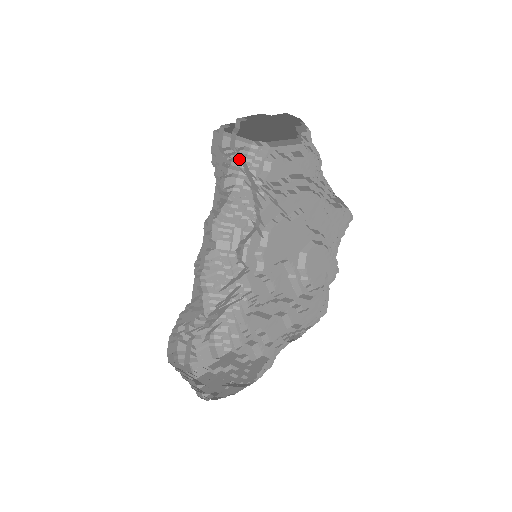
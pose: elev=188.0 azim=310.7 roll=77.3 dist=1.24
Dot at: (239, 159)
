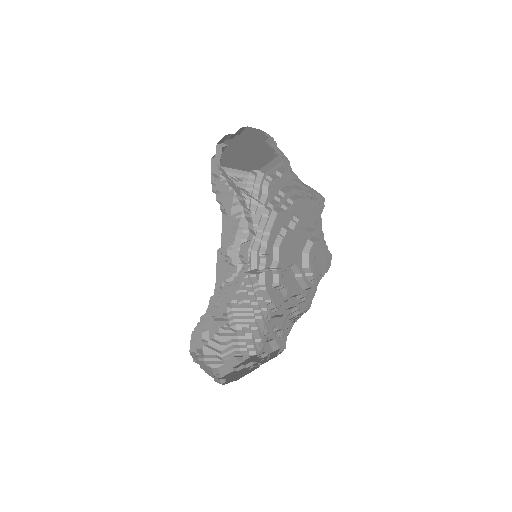
Dot at: occluded
